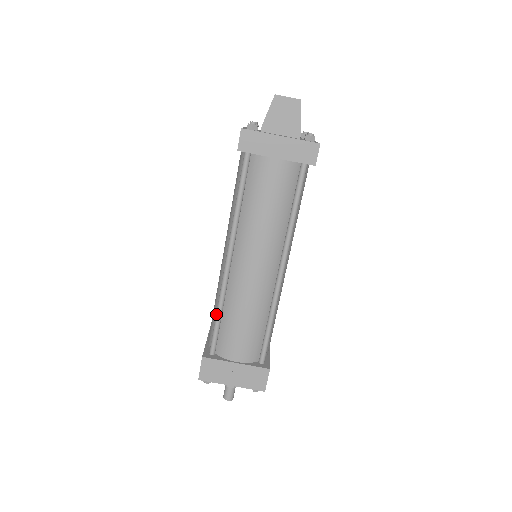
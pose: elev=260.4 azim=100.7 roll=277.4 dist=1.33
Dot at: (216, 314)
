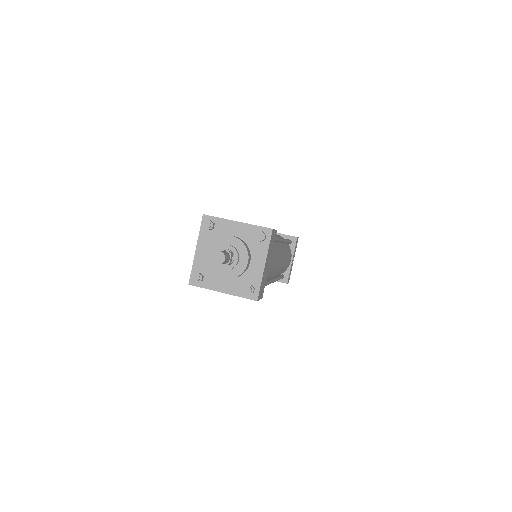
Dot at: occluded
